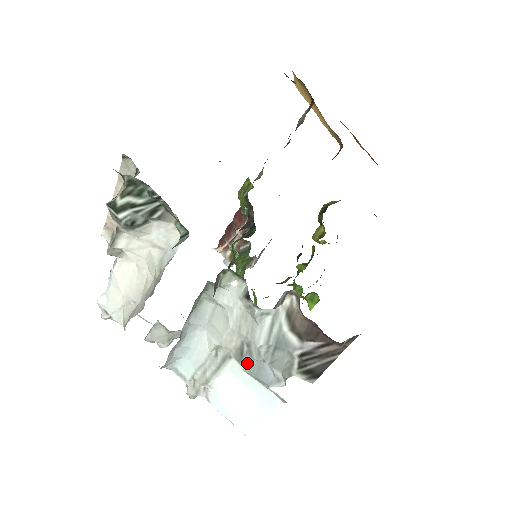
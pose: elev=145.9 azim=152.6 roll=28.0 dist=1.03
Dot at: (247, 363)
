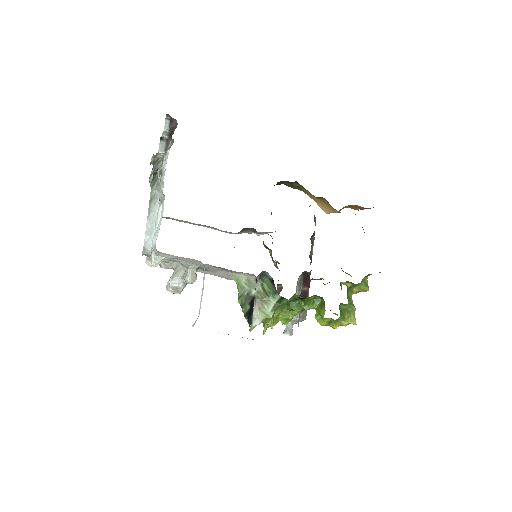
Dot at: occluded
